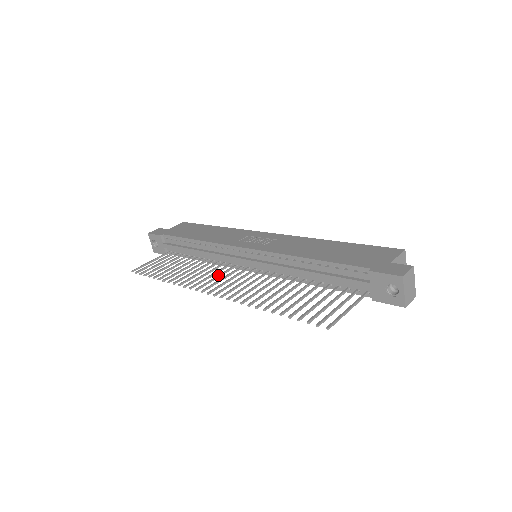
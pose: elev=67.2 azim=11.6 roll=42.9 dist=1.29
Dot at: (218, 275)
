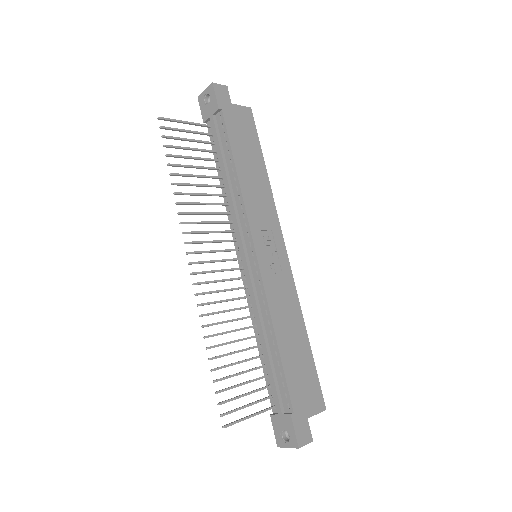
Dot at: (215, 241)
